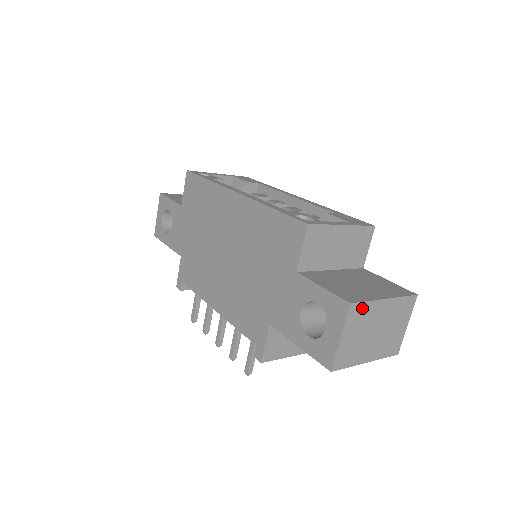
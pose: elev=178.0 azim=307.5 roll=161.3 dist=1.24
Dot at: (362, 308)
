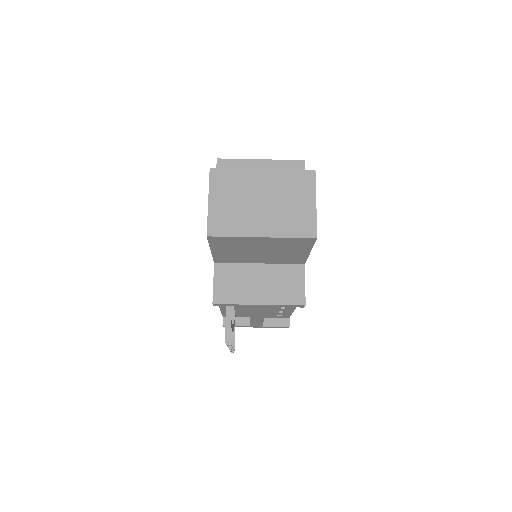
Dot at: (229, 175)
